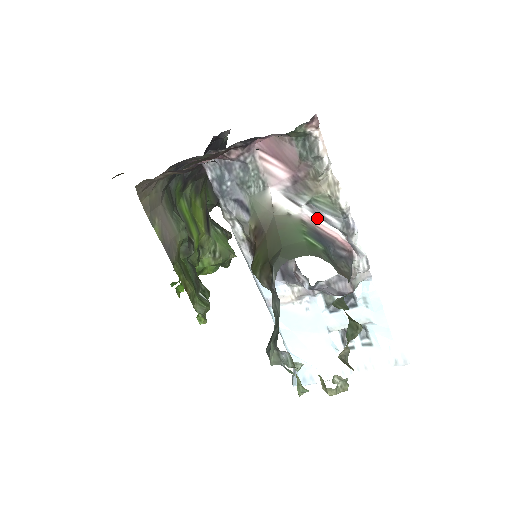
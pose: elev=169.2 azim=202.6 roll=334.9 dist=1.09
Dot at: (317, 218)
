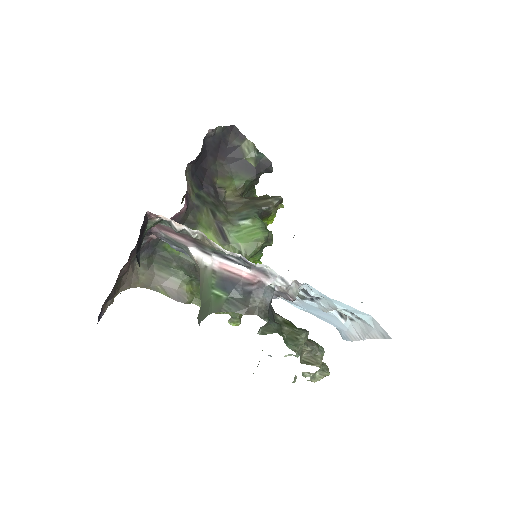
Dot at: (225, 260)
